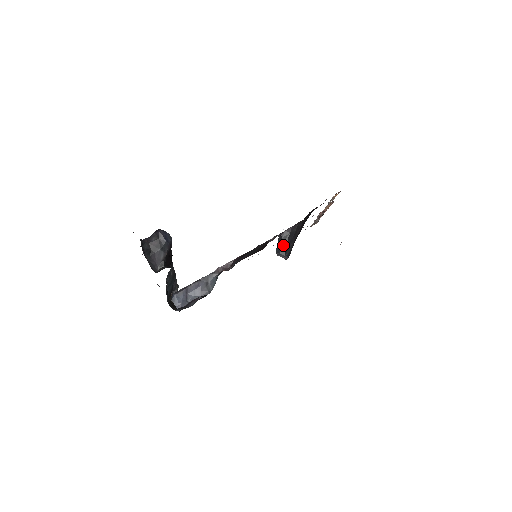
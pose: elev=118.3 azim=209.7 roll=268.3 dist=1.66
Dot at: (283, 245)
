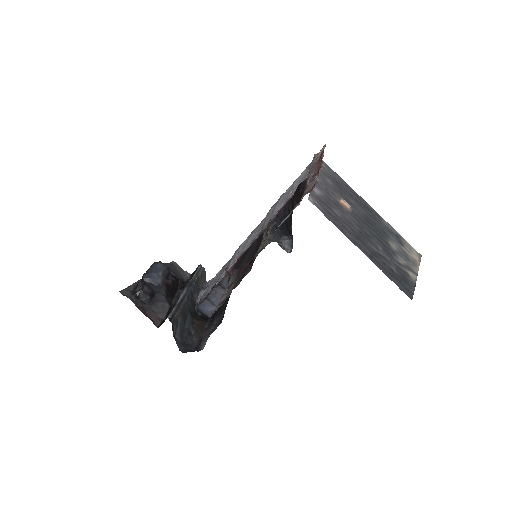
Dot at: (282, 228)
